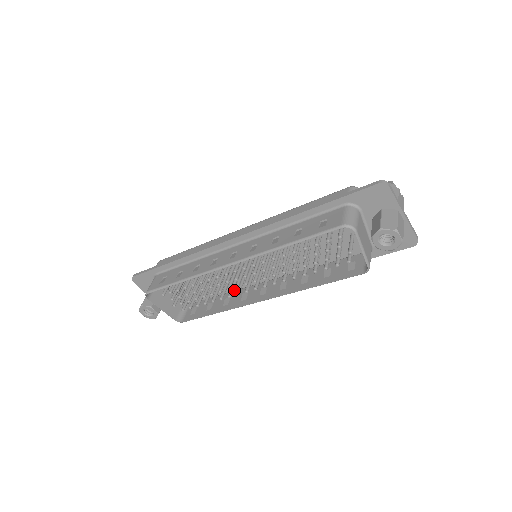
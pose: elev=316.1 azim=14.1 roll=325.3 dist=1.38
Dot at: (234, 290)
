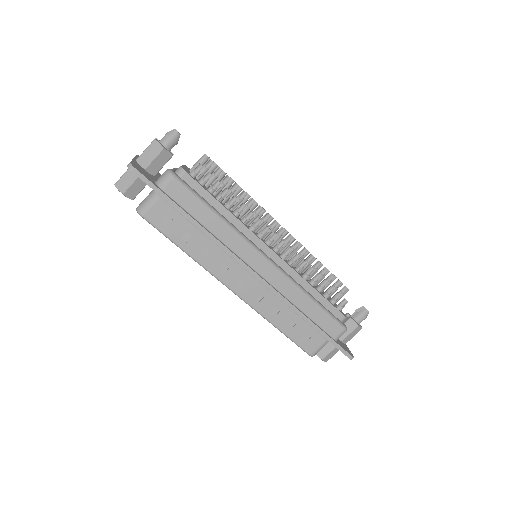
Dot at: occluded
